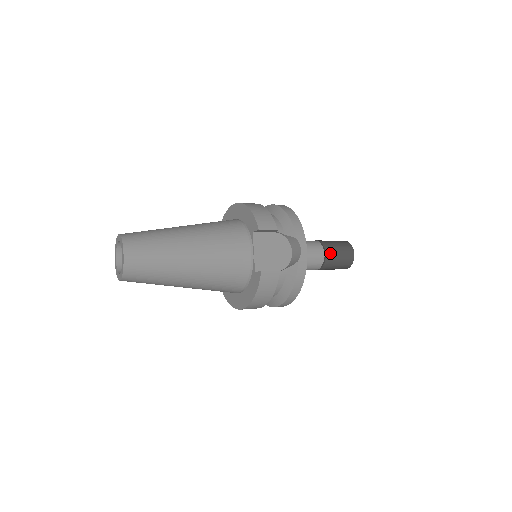
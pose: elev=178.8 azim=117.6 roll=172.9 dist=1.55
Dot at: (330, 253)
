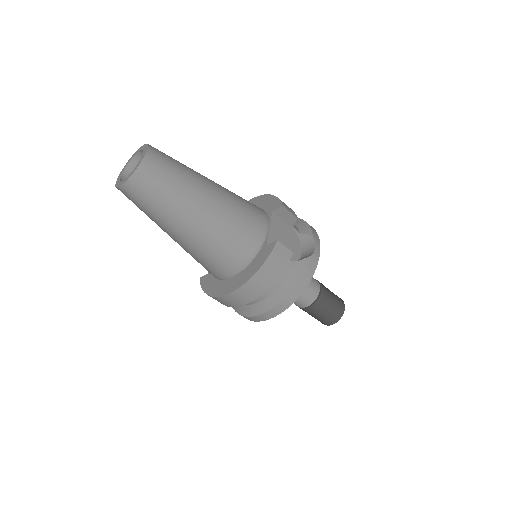
Dot at: (325, 292)
